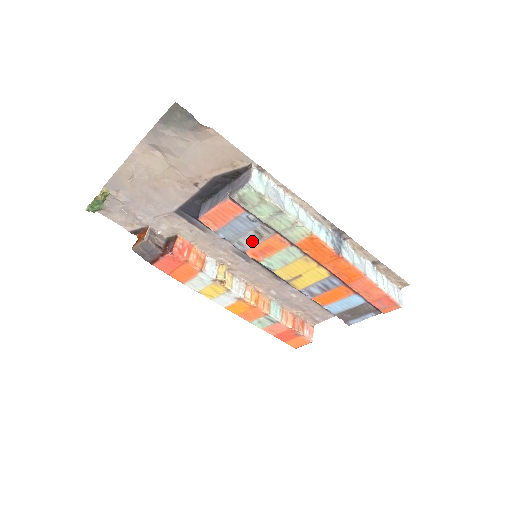
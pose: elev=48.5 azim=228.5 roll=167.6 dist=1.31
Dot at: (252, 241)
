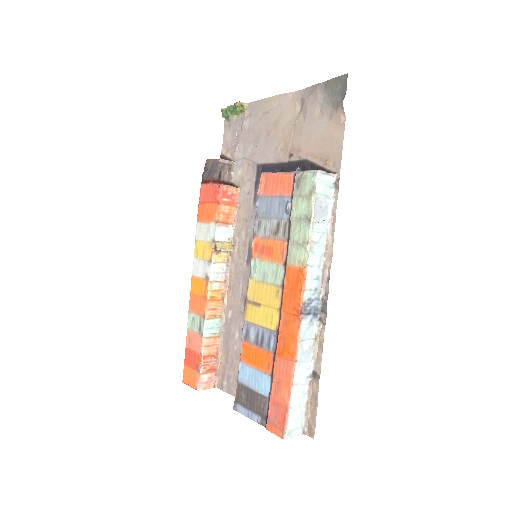
Dot at: (268, 231)
